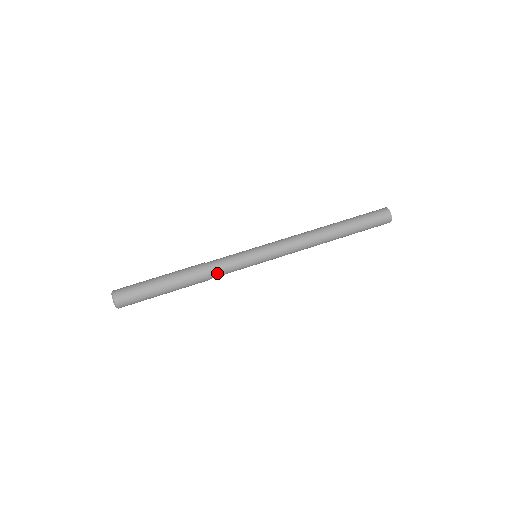
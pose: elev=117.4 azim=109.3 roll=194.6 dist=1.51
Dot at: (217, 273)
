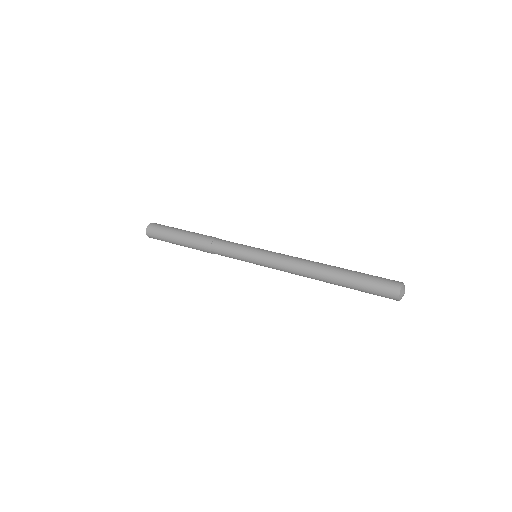
Dot at: (217, 248)
